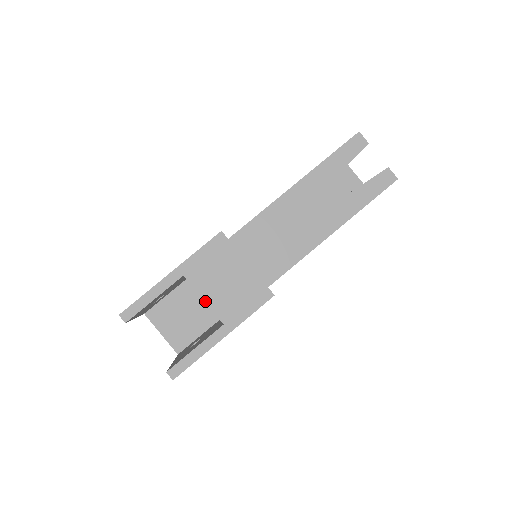
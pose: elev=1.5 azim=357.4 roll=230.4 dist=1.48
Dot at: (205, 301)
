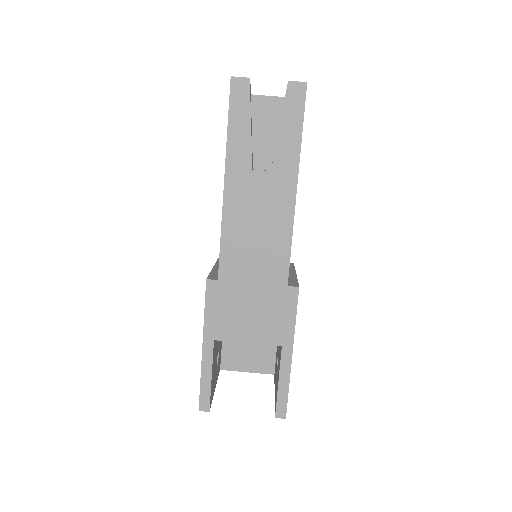
Dot at: occluded
